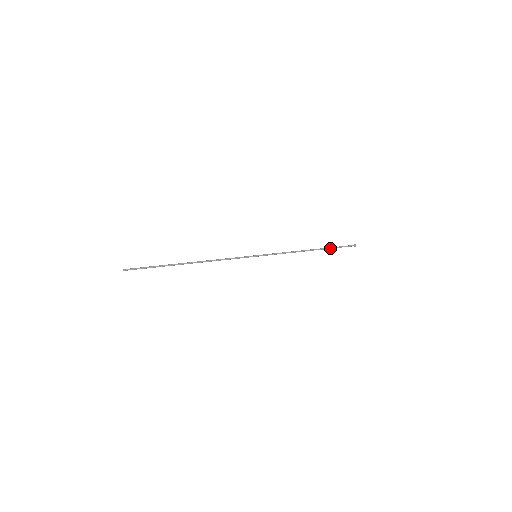
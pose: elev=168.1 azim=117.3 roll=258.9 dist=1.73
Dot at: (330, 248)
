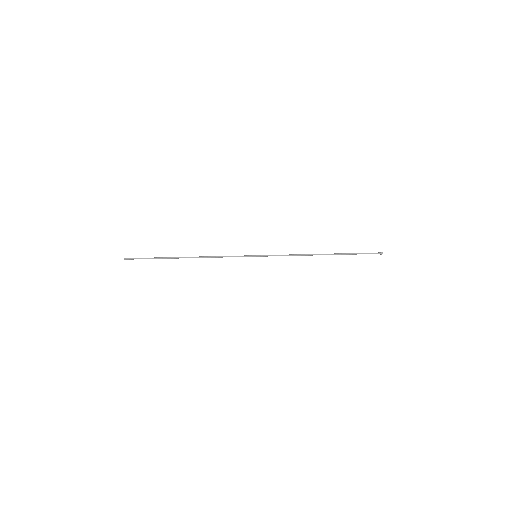
Dot at: (347, 254)
